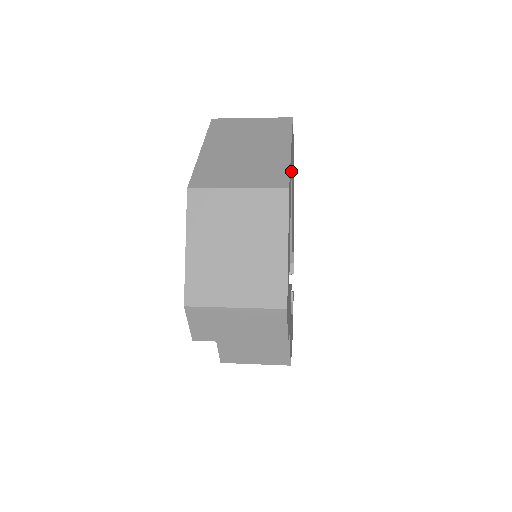
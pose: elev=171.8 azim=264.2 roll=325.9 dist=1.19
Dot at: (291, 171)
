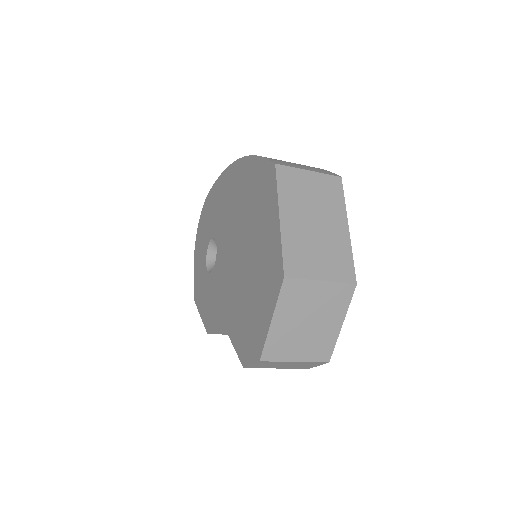
Dot at: occluded
